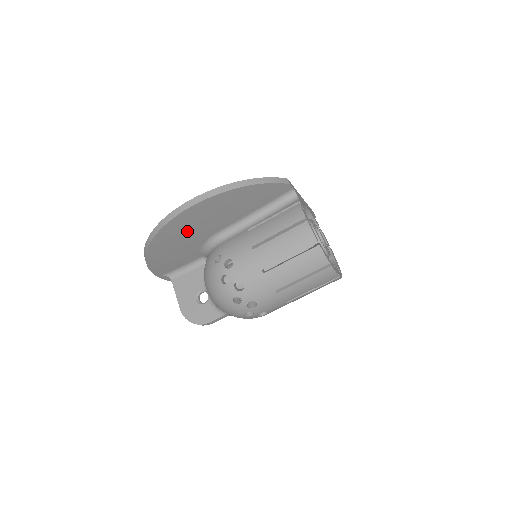
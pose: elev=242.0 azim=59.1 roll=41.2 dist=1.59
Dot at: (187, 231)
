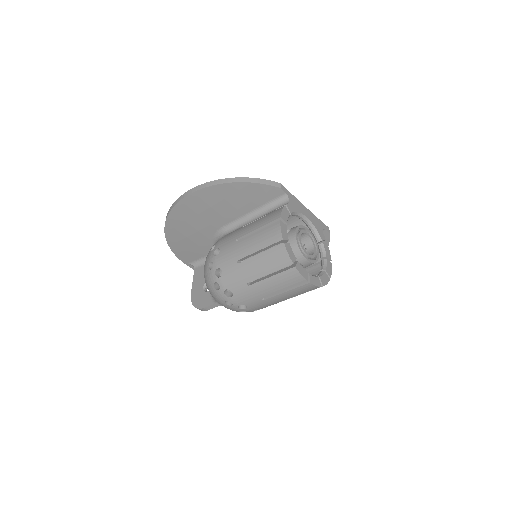
Dot at: (193, 220)
